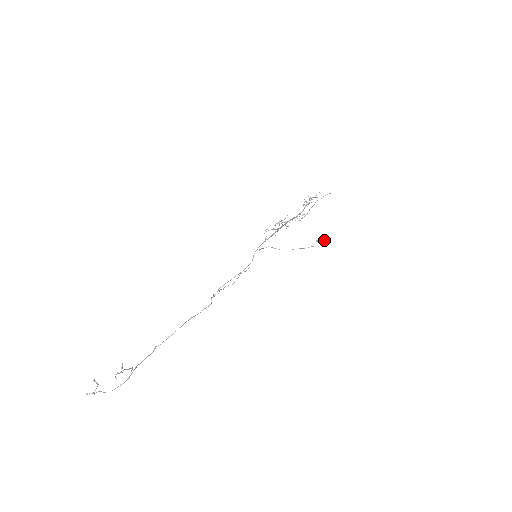
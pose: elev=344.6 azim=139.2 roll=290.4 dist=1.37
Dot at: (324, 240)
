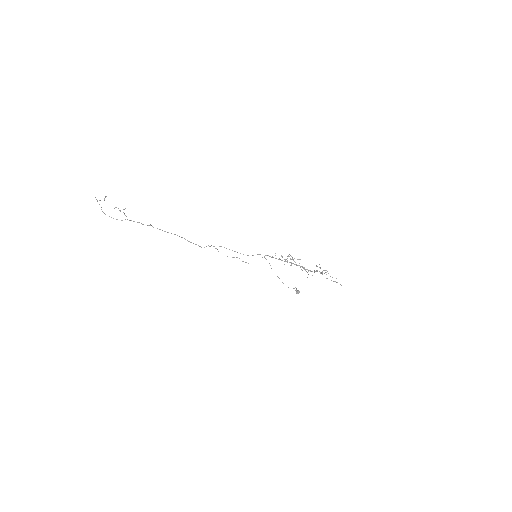
Dot at: (299, 292)
